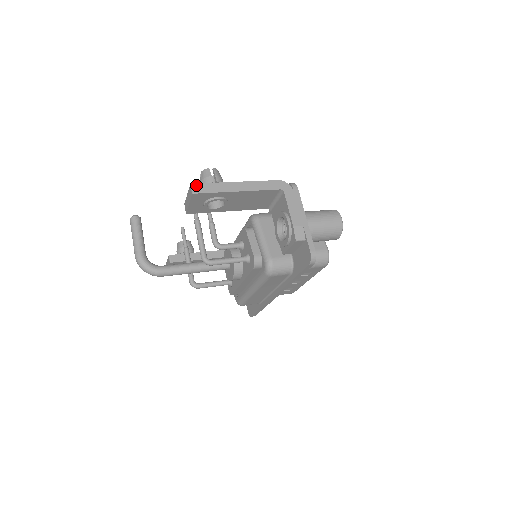
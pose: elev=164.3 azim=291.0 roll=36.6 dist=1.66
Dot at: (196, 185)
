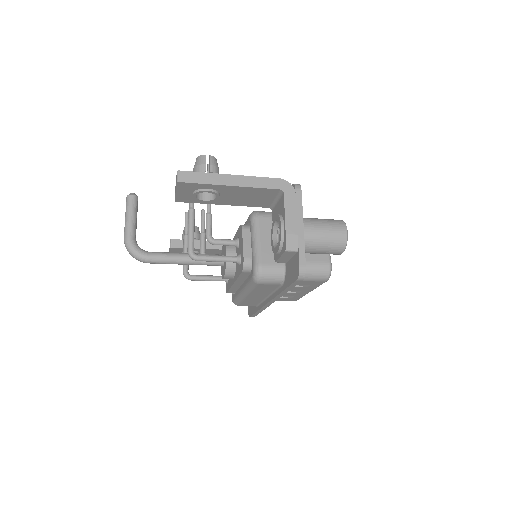
Dot at: (183, 173)
